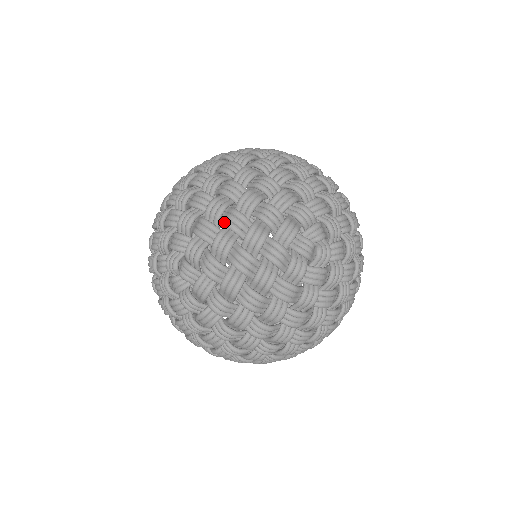
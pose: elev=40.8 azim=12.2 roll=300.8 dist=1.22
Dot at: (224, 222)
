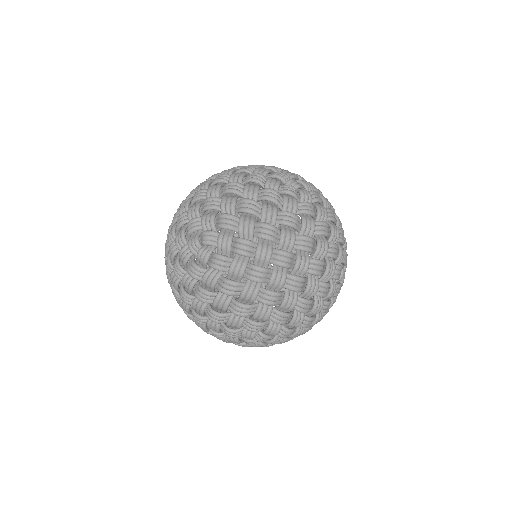
Dot at: (298, 311)
